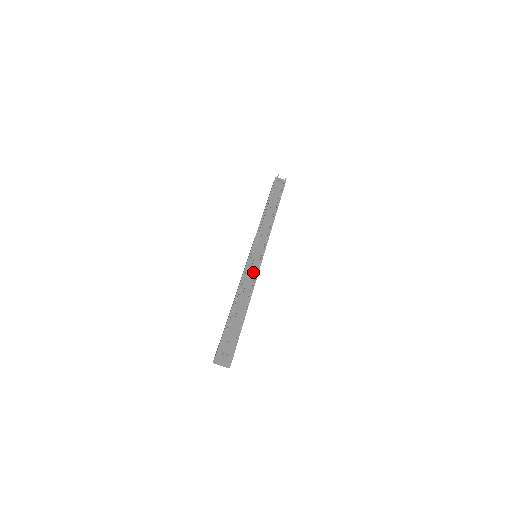
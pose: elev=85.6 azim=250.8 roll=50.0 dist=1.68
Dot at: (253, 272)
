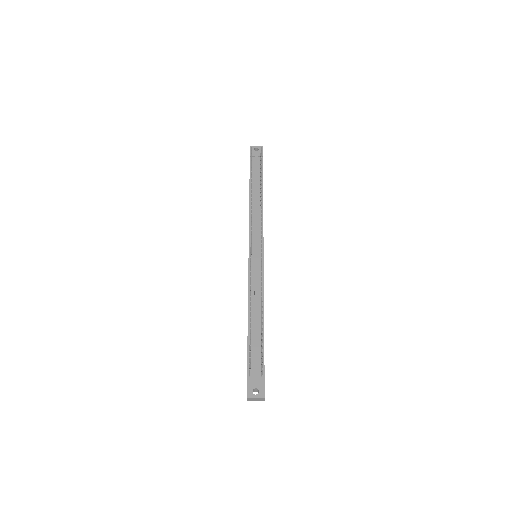
Dot at: (258, 280)
